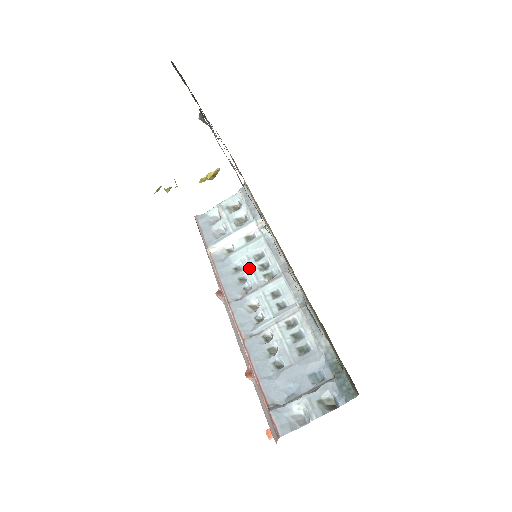
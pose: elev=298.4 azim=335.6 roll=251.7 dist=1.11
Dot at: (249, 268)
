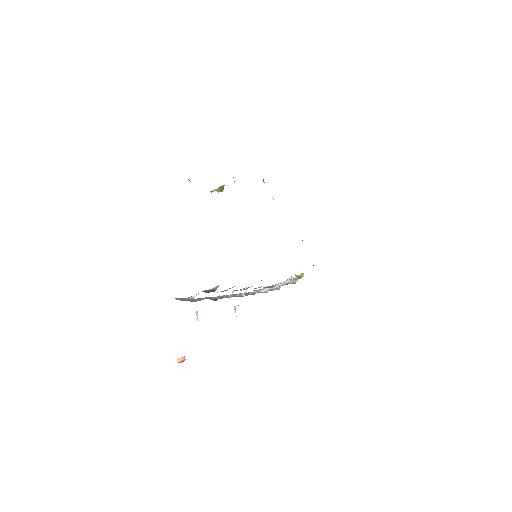
Dot at: occluded
